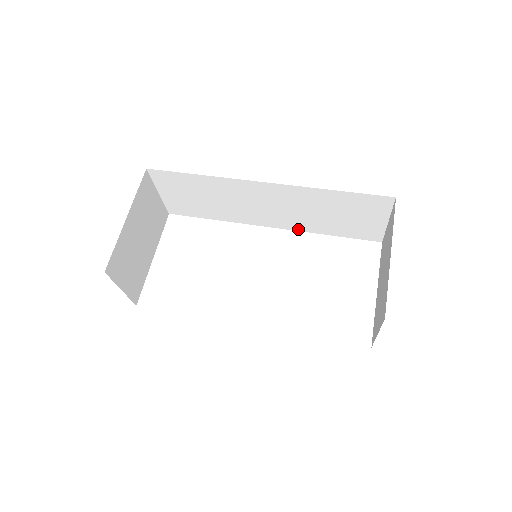
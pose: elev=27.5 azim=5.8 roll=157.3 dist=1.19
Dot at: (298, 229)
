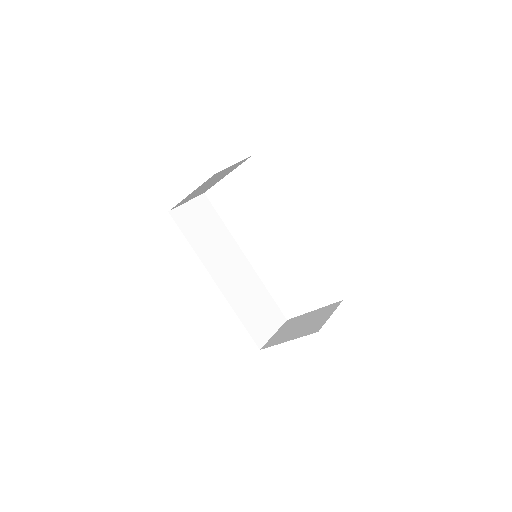
Dot at: occluded
